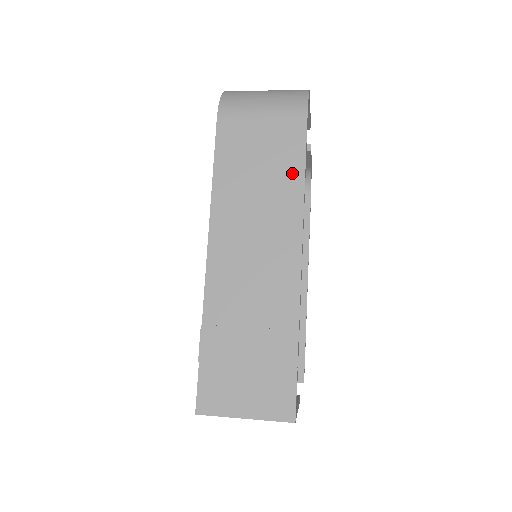
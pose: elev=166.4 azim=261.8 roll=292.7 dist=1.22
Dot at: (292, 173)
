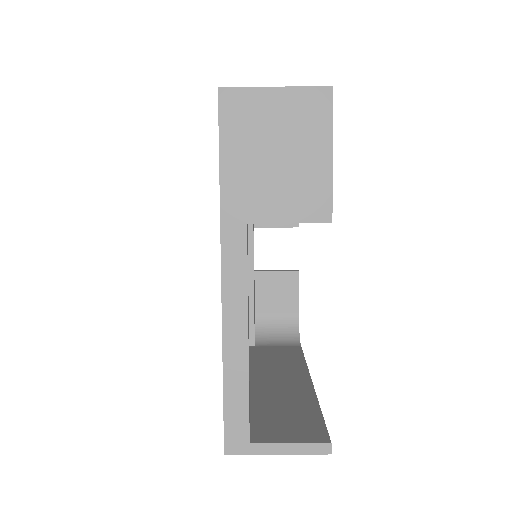
Dot at: occluded
